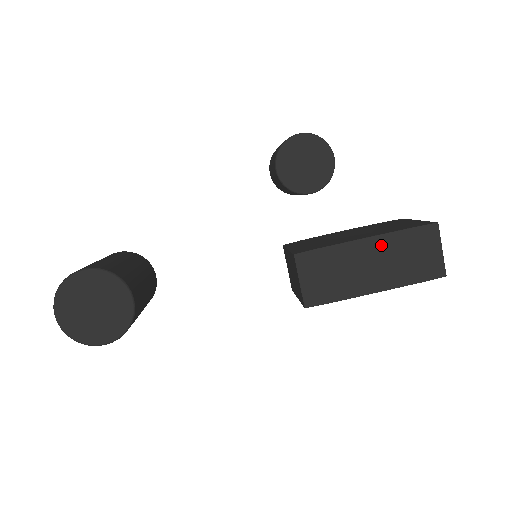
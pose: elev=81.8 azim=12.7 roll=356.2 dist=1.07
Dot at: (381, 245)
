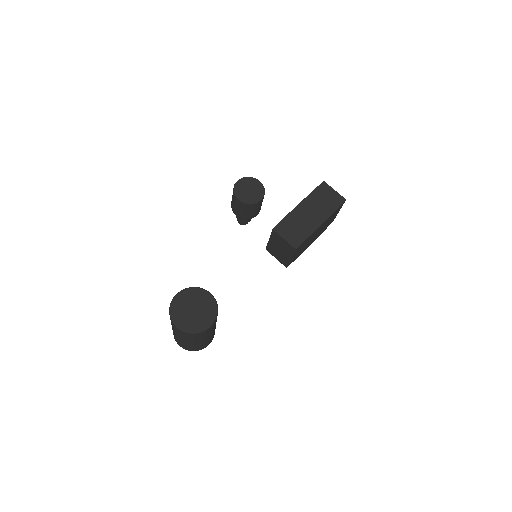
Dot at: (308, 203)
